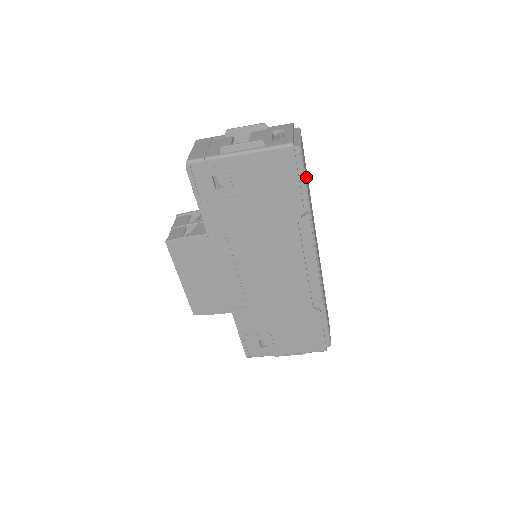
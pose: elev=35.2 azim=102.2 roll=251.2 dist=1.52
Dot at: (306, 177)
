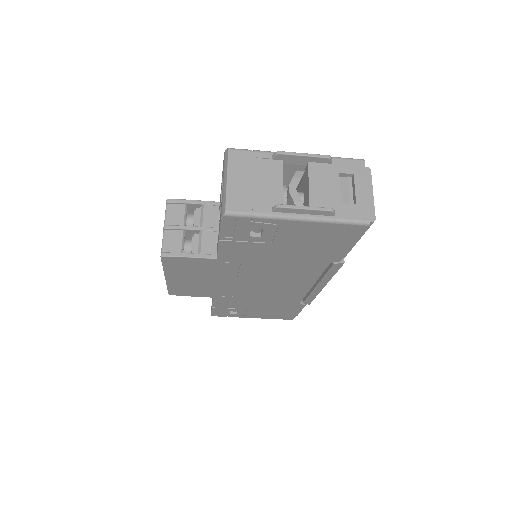
Dot at: occluded
